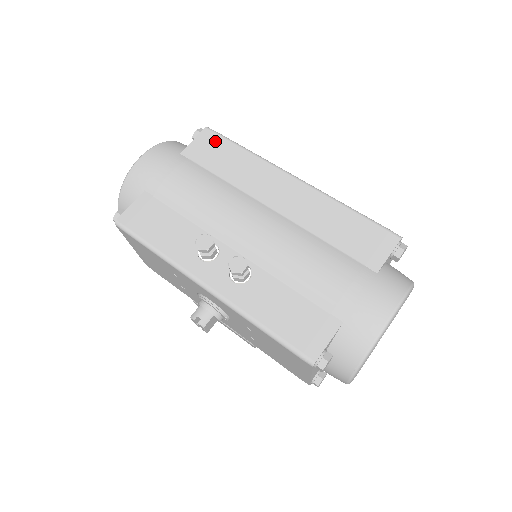
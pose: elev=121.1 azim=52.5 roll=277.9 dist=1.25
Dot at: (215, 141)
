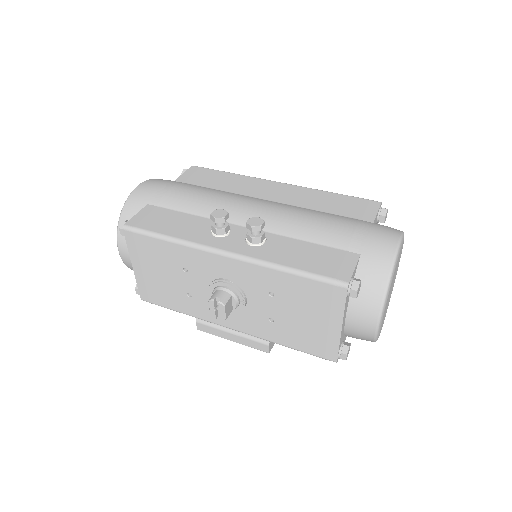
Dot at: (203, 171)
